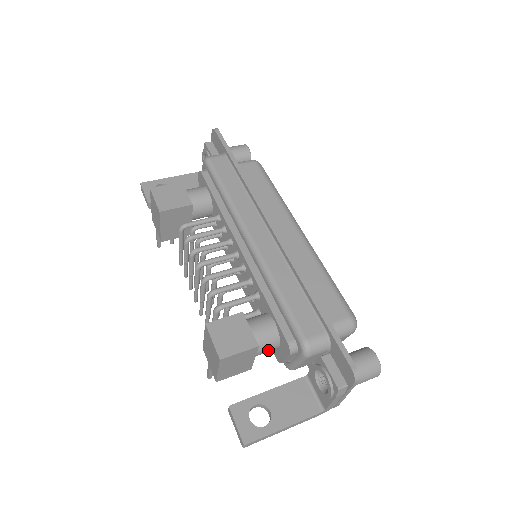
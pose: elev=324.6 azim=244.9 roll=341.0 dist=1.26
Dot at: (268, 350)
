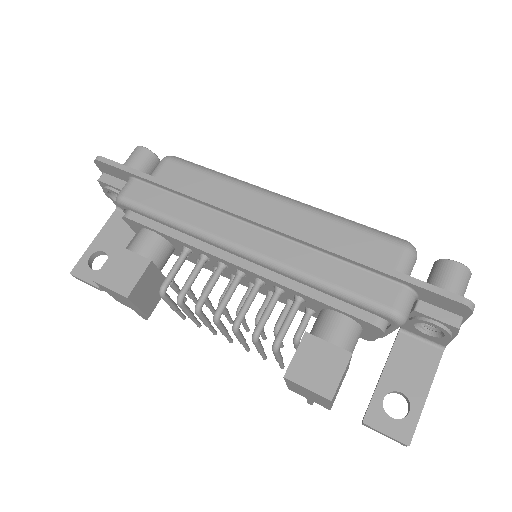
Dot at: (356, 343)
